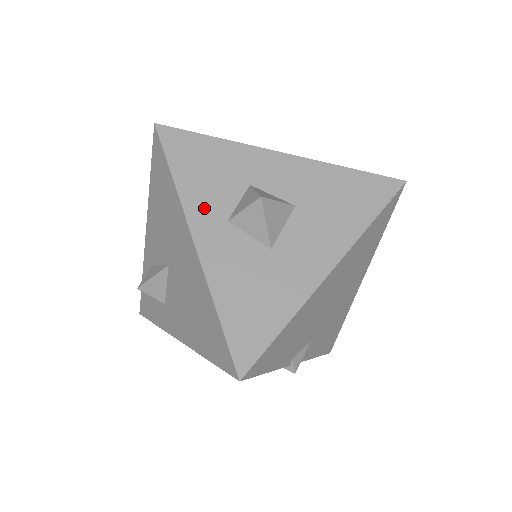
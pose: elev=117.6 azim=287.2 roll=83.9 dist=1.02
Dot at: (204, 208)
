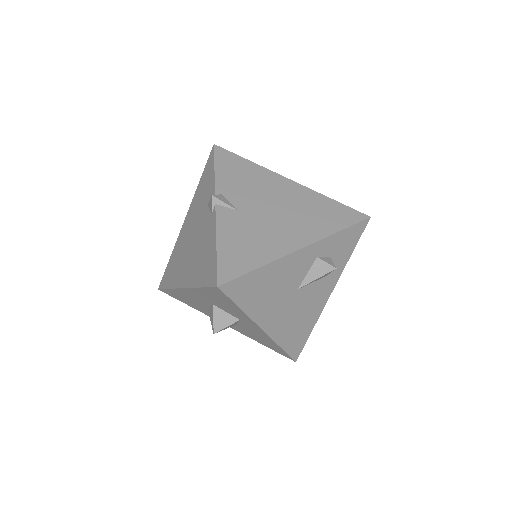
Dot at: occluded
